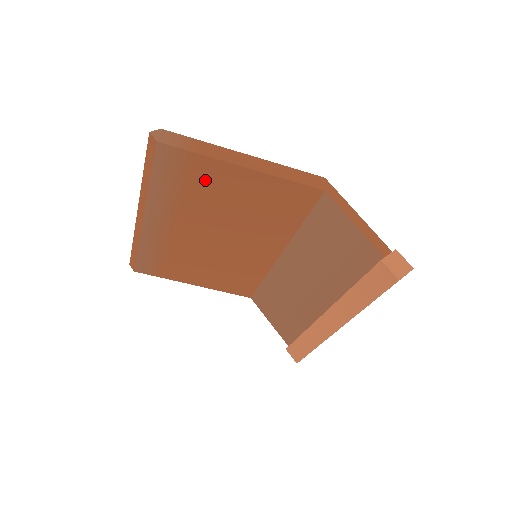
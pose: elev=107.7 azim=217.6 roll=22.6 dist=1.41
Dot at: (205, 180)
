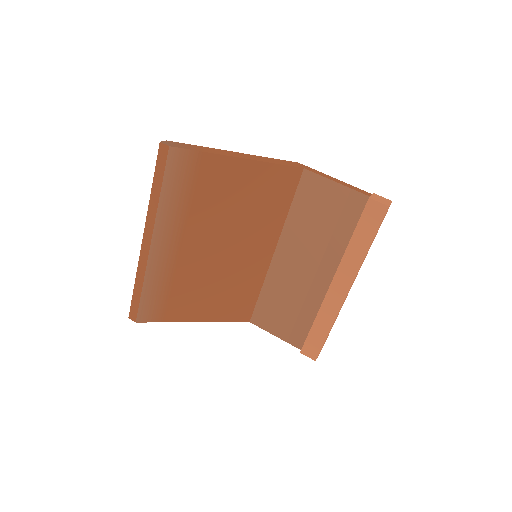
Dot at: (209, 180)
